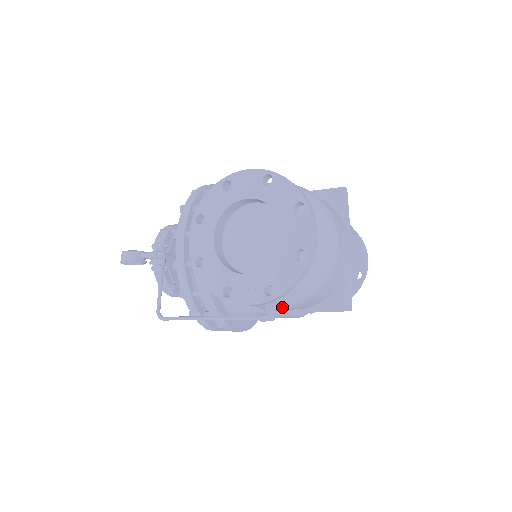
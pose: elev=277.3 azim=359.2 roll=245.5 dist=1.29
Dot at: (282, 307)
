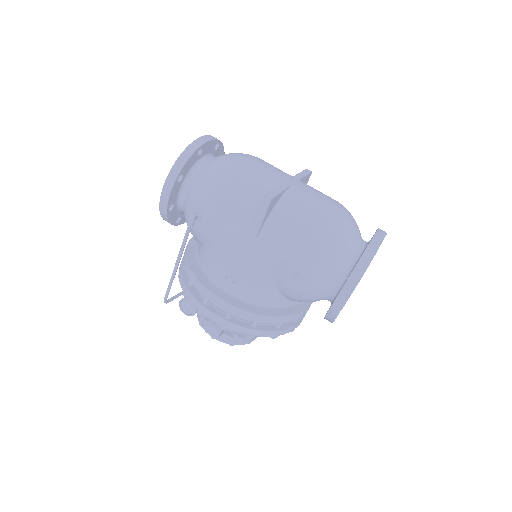
Dot at: (203, 208)
